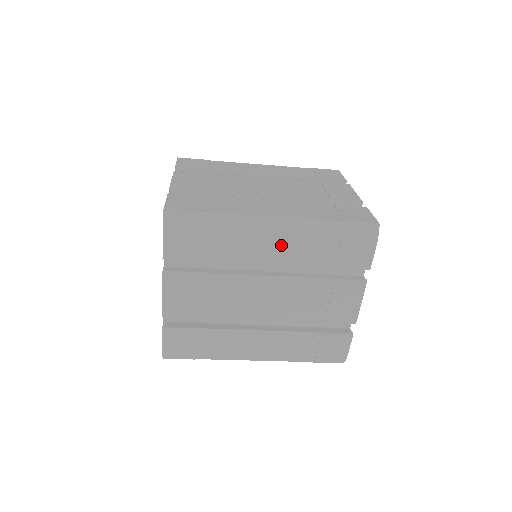
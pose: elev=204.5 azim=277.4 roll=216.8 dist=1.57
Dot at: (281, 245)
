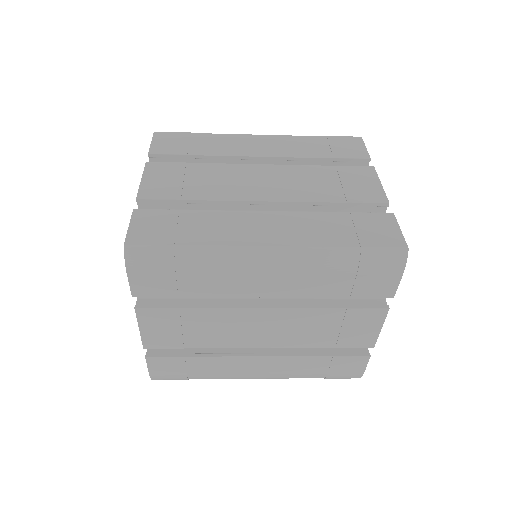
Dot at: (279, 278)
